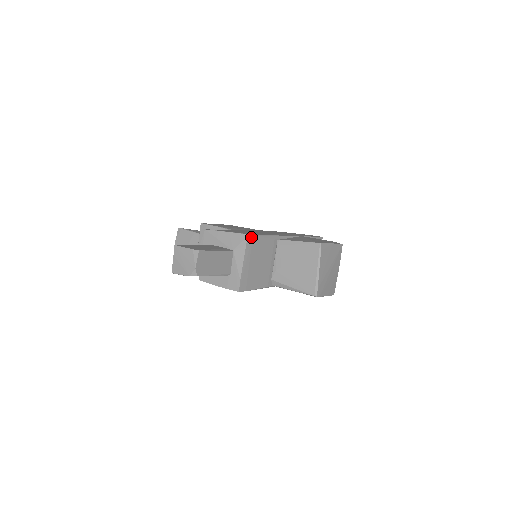
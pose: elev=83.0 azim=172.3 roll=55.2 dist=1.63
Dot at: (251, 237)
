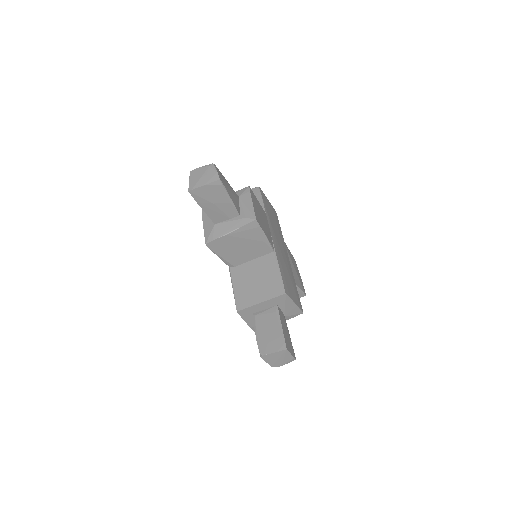
Dot at: occluded
